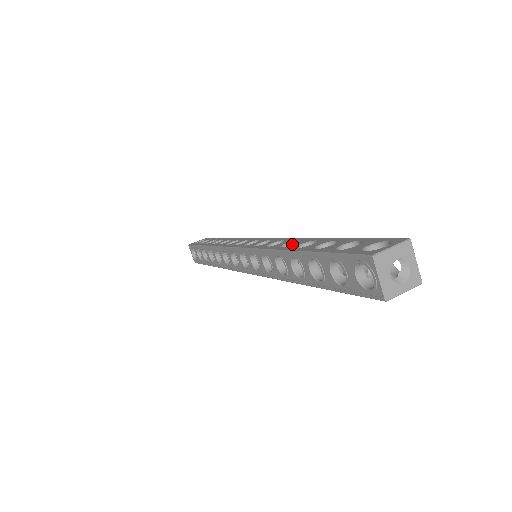
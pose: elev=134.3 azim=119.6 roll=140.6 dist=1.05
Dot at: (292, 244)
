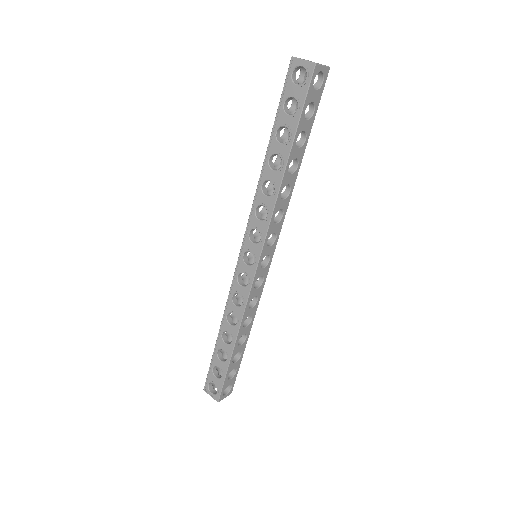
Dot at: (268, 188)
